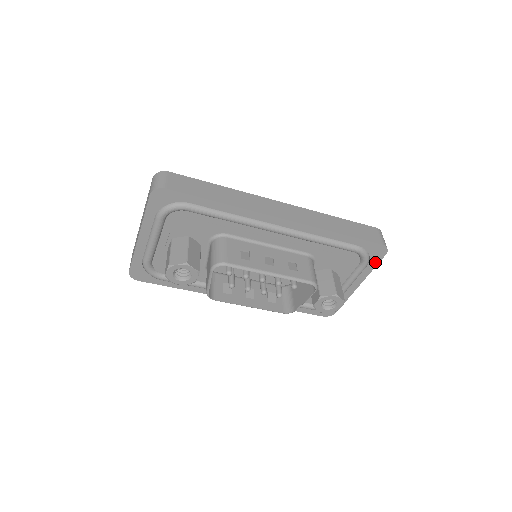
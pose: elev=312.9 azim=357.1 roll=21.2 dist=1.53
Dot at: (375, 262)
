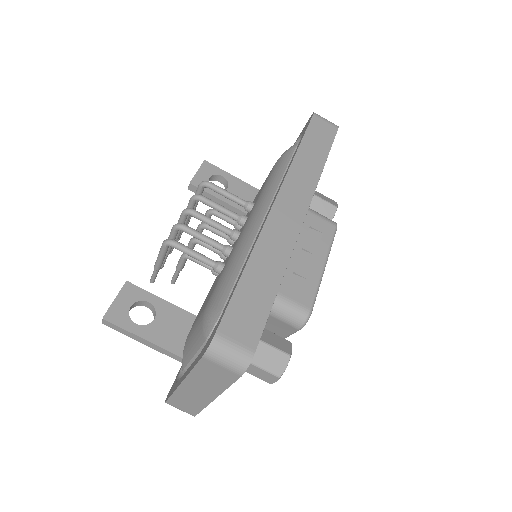
Dot at: occluded
